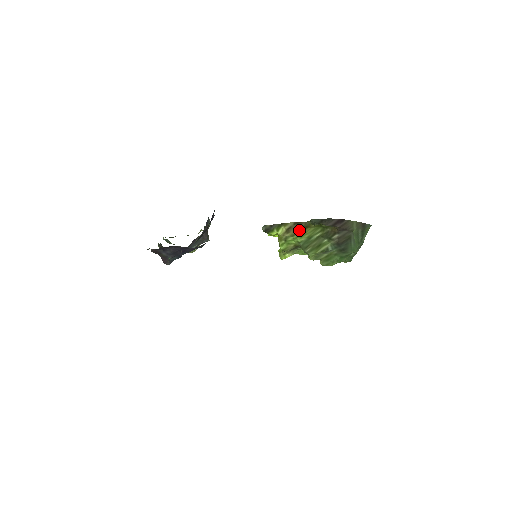
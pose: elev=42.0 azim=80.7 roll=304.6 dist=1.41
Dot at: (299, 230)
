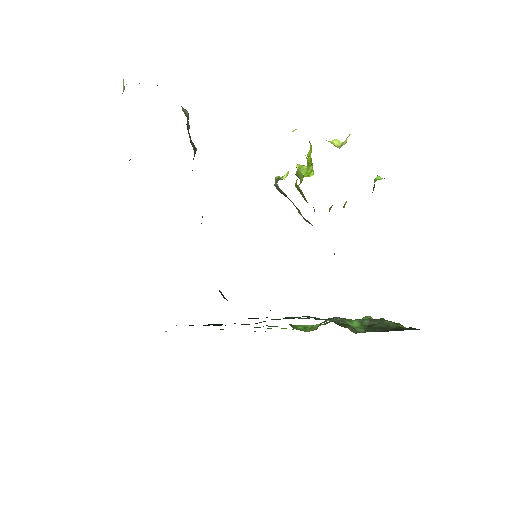
Dot at: occluded
